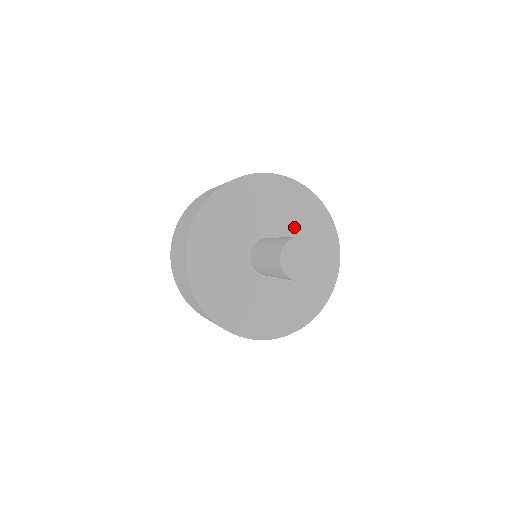
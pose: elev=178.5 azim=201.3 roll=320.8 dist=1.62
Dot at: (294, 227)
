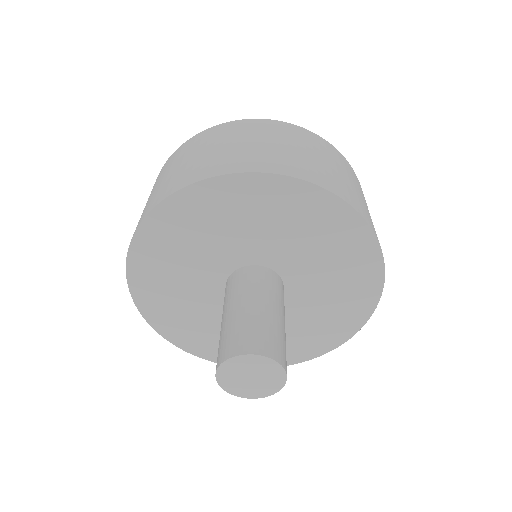
Dot at: (287, 243)
